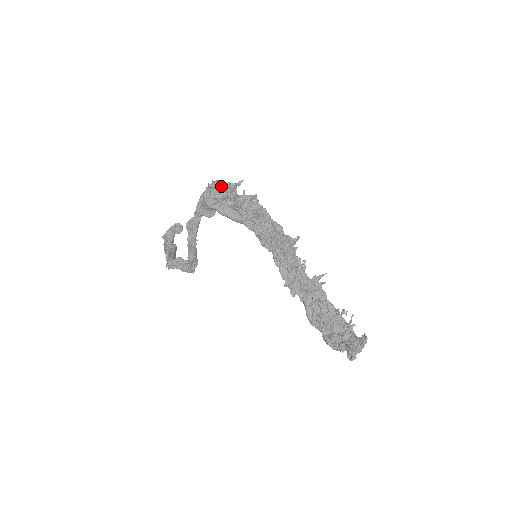
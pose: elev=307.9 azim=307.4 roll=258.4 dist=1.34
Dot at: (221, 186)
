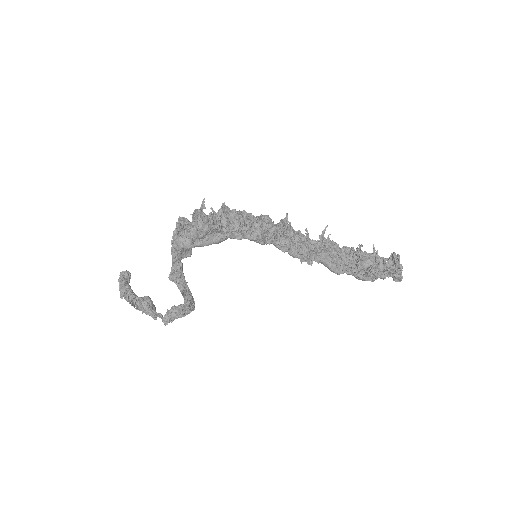
Dot at: (199, 224)
